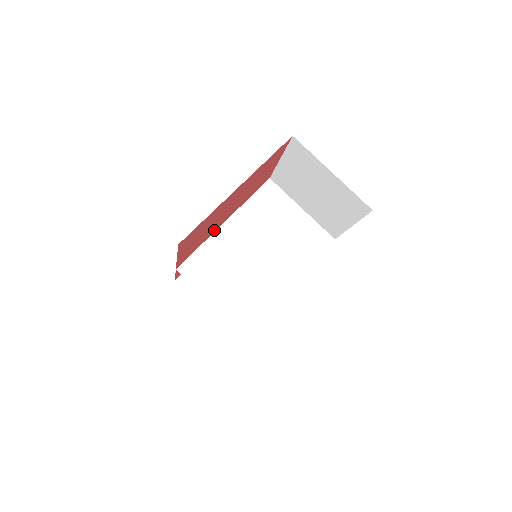
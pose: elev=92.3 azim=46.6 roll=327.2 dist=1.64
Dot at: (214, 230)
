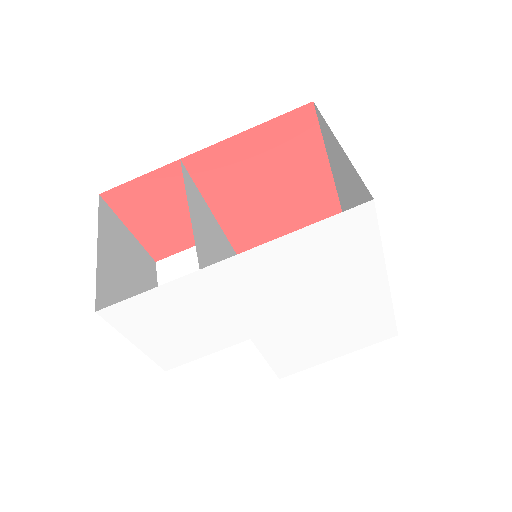
Dot at: (221, 210)
